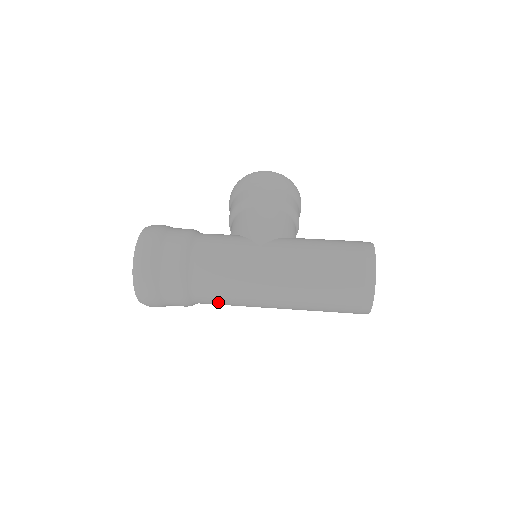
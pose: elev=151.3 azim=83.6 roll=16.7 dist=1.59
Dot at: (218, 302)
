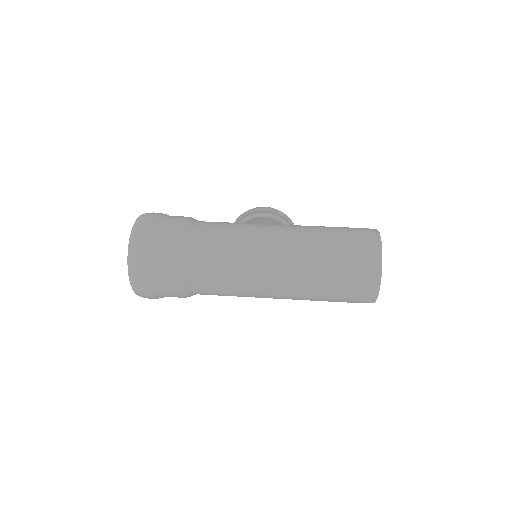
Dot at: (215, 278)
